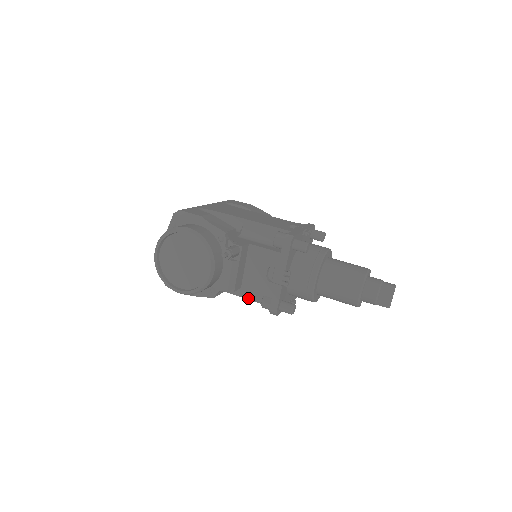
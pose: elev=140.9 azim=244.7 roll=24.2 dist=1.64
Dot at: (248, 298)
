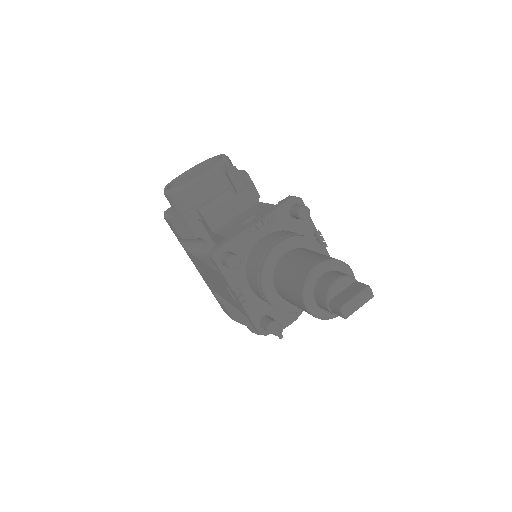
Dot at: (209, 263)
